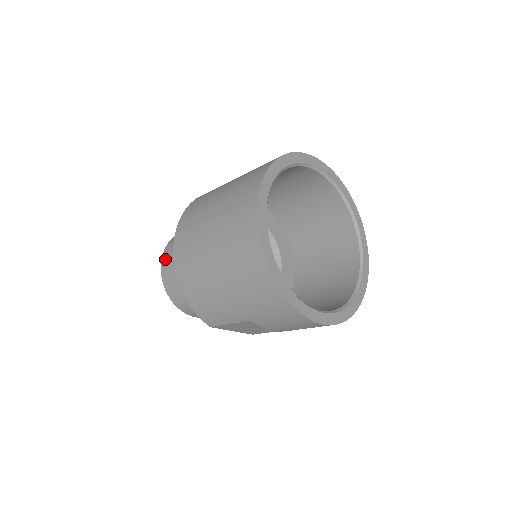
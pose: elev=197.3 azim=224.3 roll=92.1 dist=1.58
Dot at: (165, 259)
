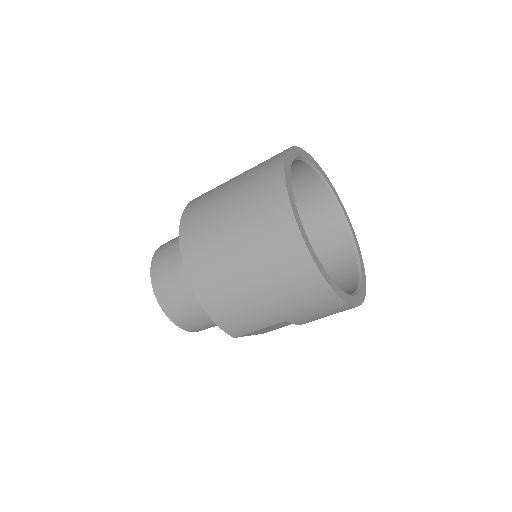
Dot at: (157, 280)
